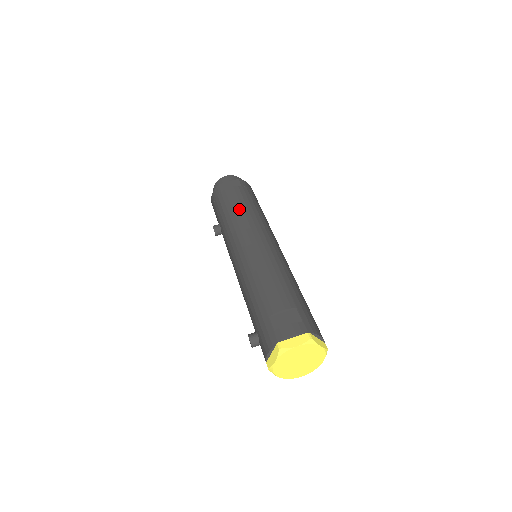
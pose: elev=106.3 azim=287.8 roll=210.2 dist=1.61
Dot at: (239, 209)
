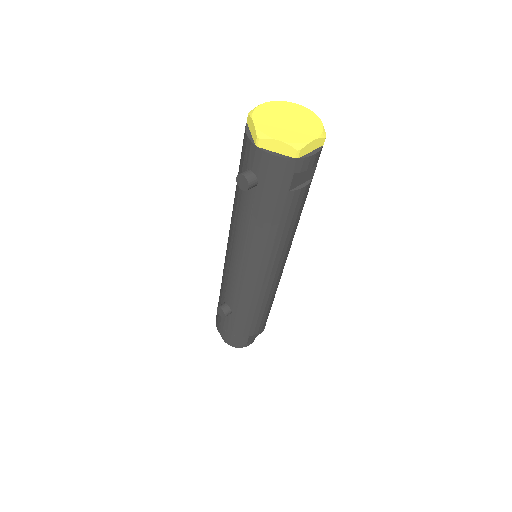
Dot at: occluded
